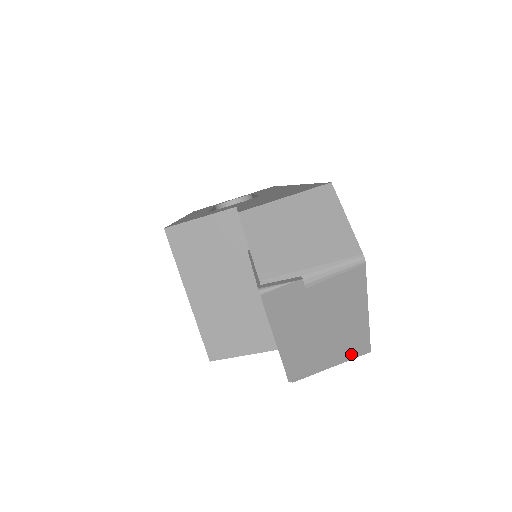
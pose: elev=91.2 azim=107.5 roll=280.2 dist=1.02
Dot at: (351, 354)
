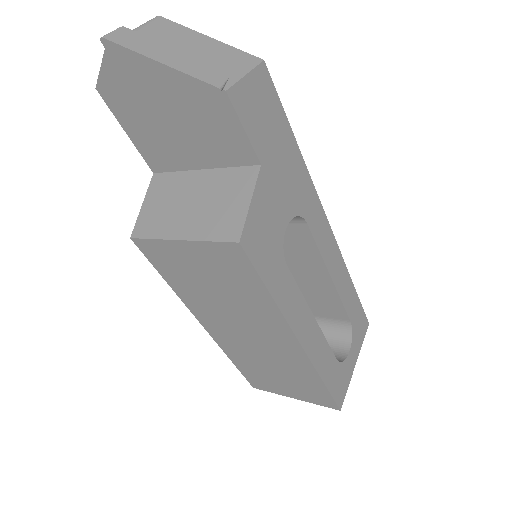
Dot at: (248, 64)
